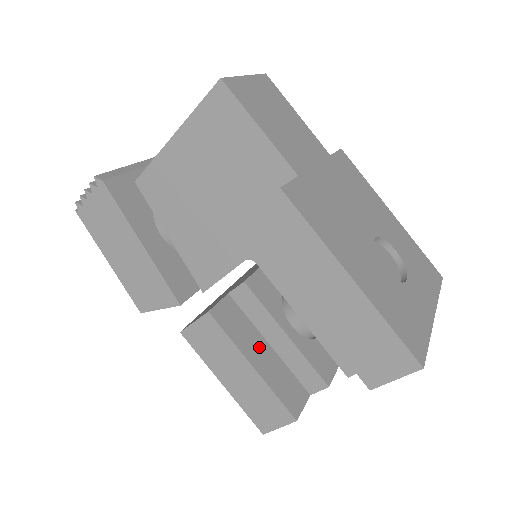
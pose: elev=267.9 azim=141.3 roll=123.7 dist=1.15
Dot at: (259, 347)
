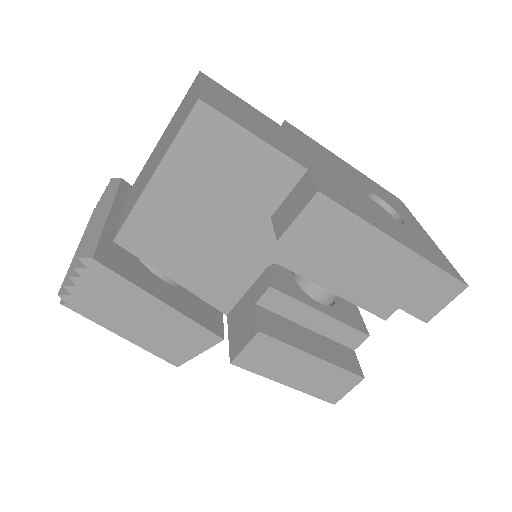
Dot at: (305, 336)
